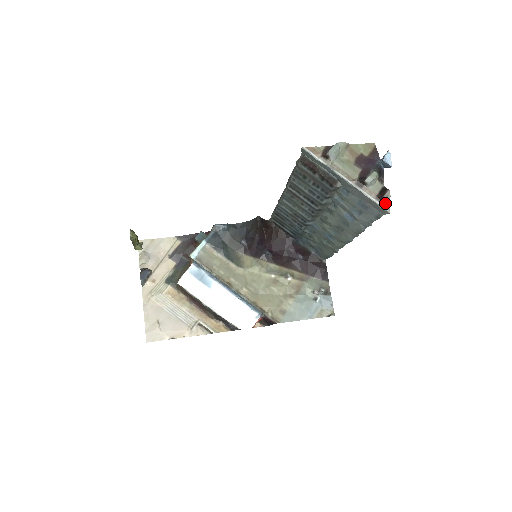
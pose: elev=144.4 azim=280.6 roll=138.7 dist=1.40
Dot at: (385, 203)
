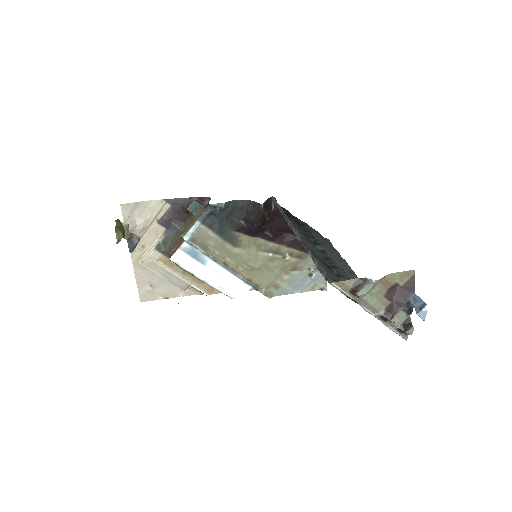
Dot at: (405, 334)
